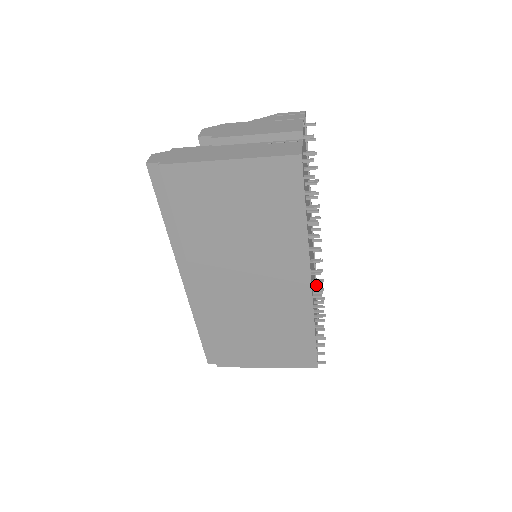
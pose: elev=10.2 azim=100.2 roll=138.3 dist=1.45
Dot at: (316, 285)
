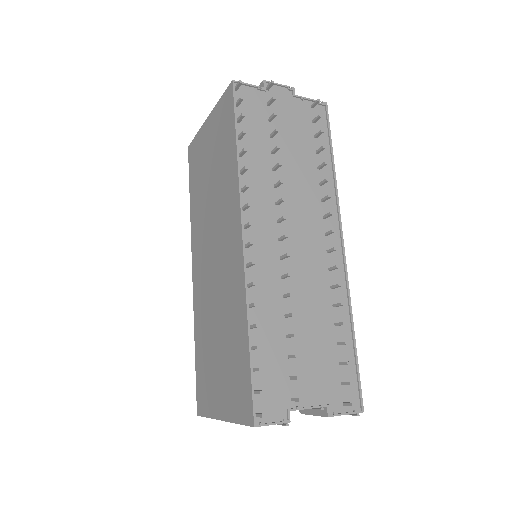
Dot at: (247, 244)
